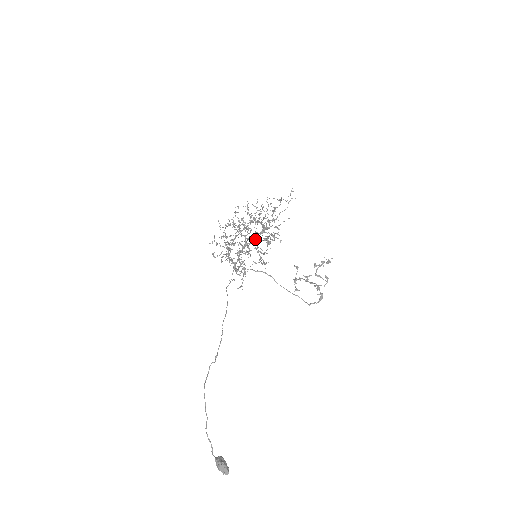
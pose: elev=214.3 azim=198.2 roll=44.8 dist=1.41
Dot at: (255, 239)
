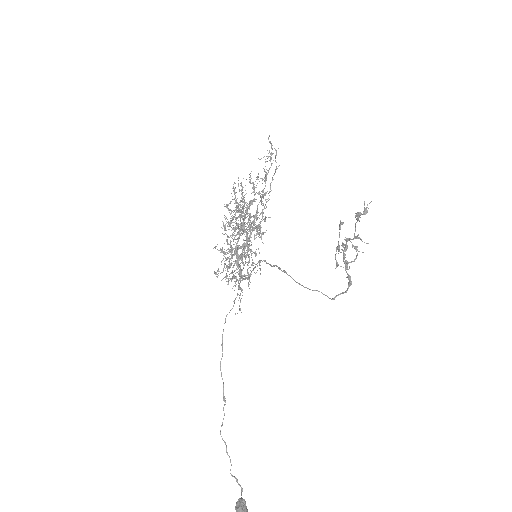
Dot at: occluded
